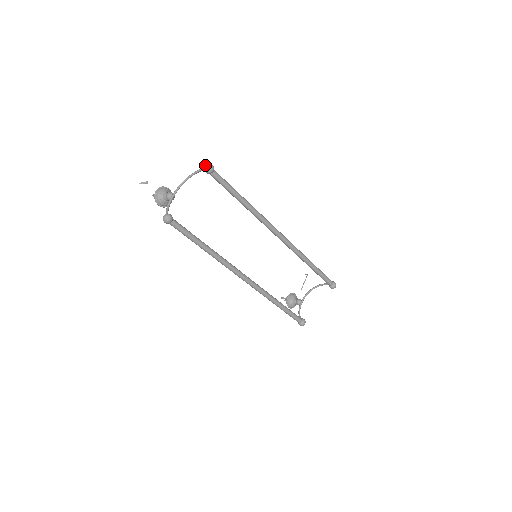
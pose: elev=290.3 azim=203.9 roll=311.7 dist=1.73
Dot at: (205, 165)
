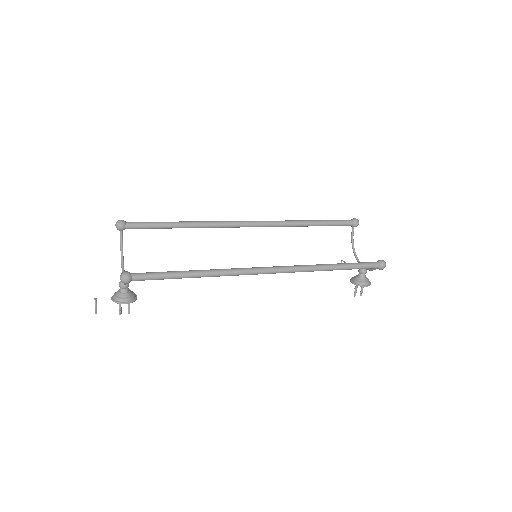
Dot at: occluded
